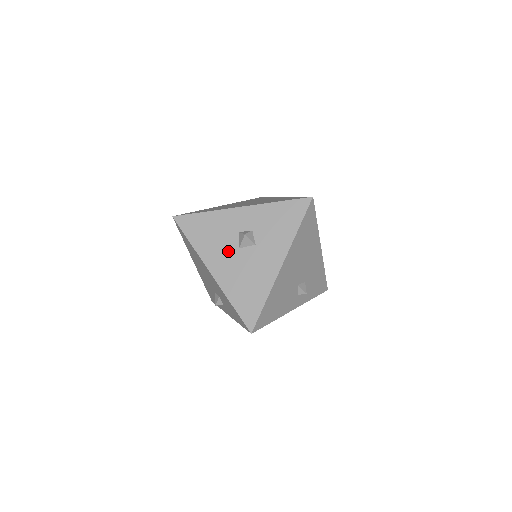
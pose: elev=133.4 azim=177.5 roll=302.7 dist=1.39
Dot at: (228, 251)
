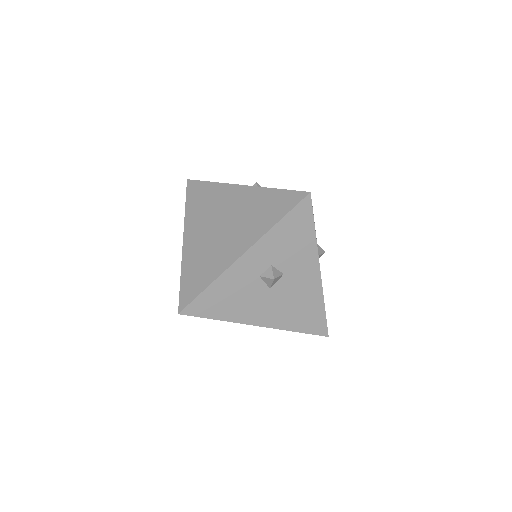
Dot at: (261, 299)
